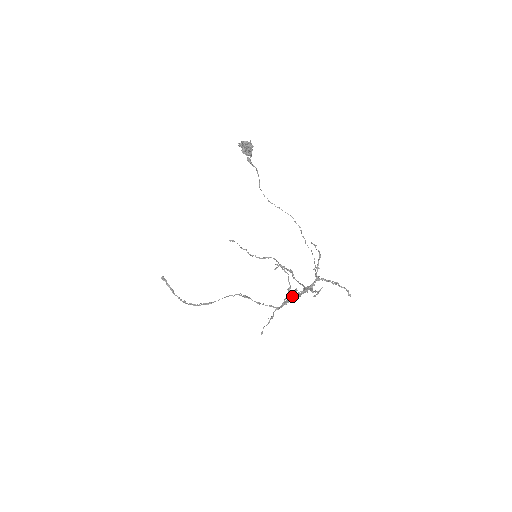
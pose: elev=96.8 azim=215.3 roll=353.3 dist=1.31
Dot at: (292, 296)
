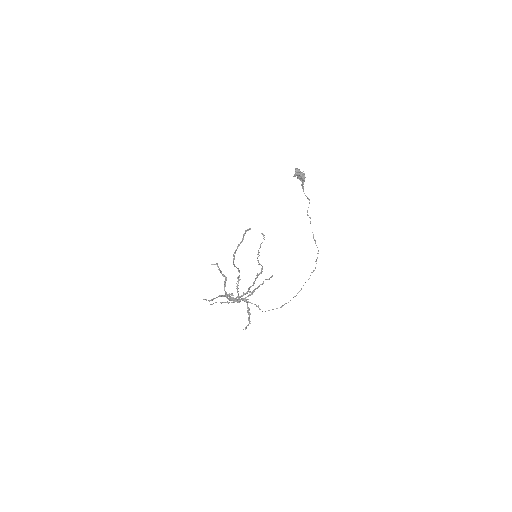
Dot at: occluded
